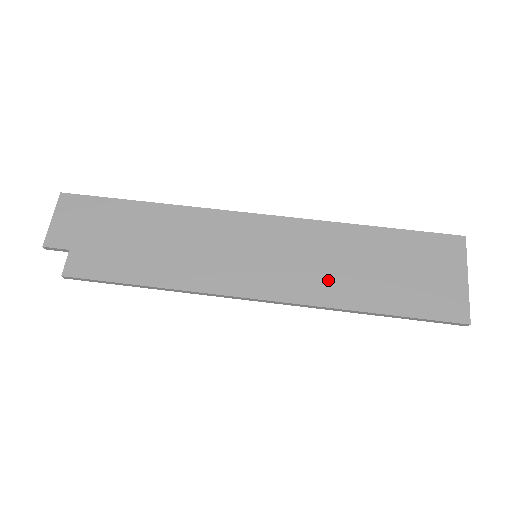
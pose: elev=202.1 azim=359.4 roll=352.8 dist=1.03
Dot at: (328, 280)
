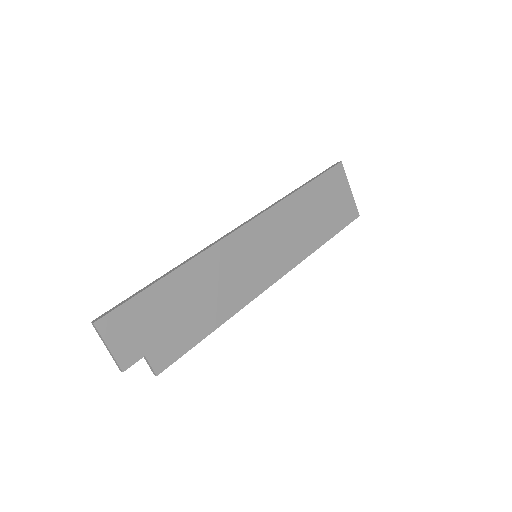
Dot at: (299, 241)
